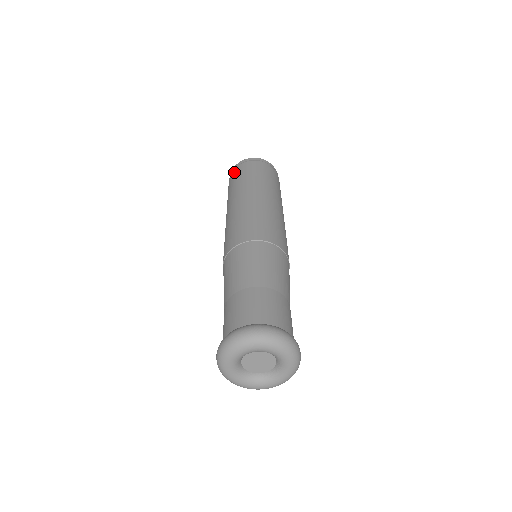
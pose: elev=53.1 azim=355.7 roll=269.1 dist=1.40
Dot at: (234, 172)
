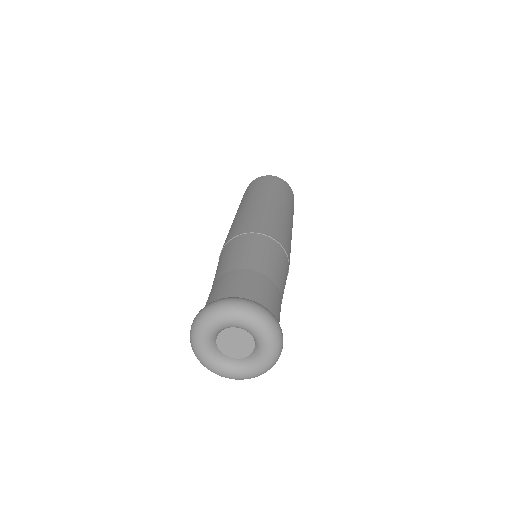
Dot at: occluded
